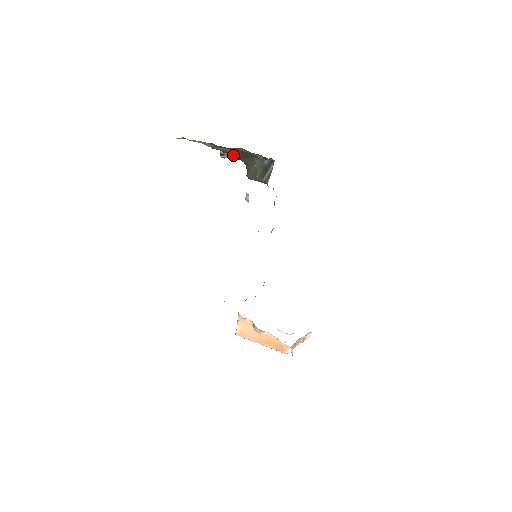
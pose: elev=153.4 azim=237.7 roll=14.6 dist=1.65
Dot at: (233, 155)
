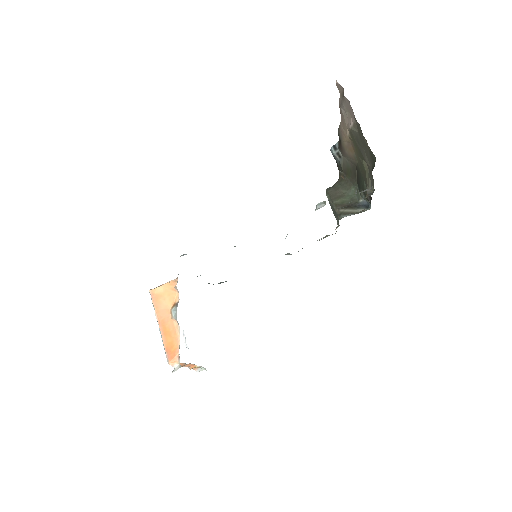
Dot at: (342, 160)
